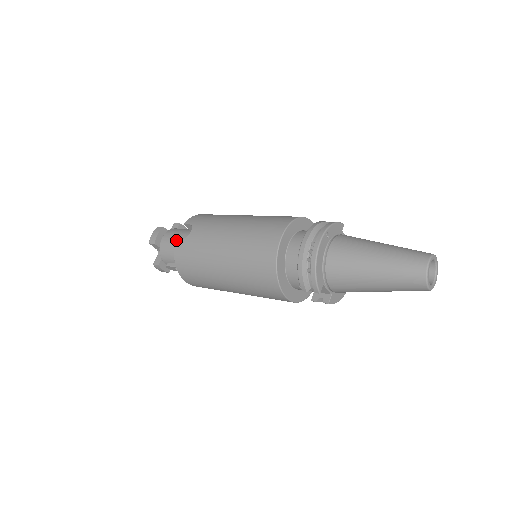
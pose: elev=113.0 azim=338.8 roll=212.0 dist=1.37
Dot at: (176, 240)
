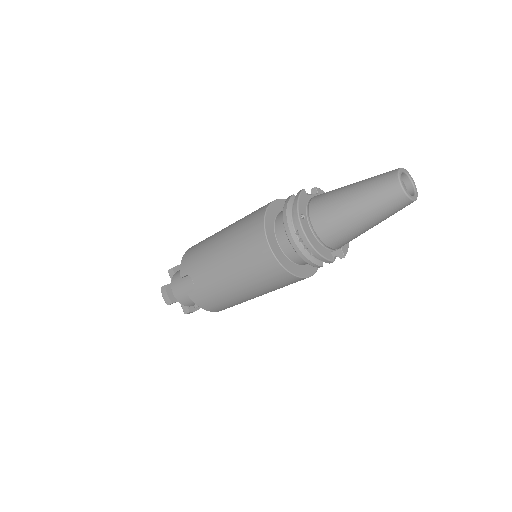
Dot at: (188, 295)
